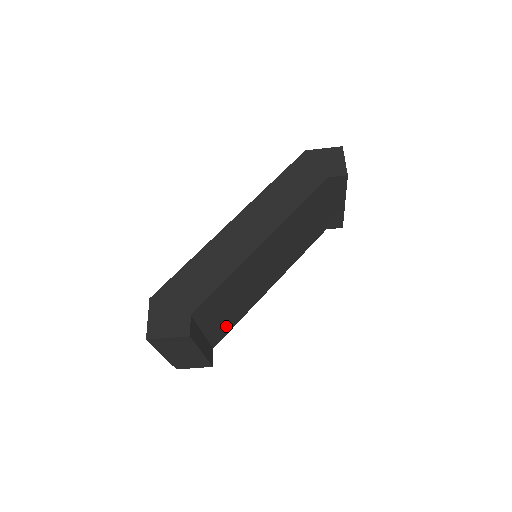
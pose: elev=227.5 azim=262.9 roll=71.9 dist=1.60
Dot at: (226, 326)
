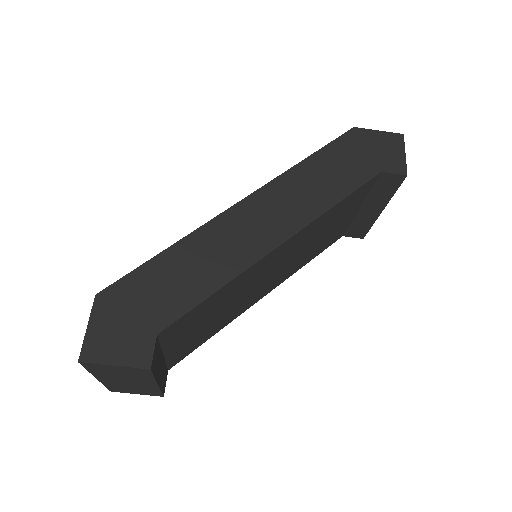
Dot at: (194, 344)
